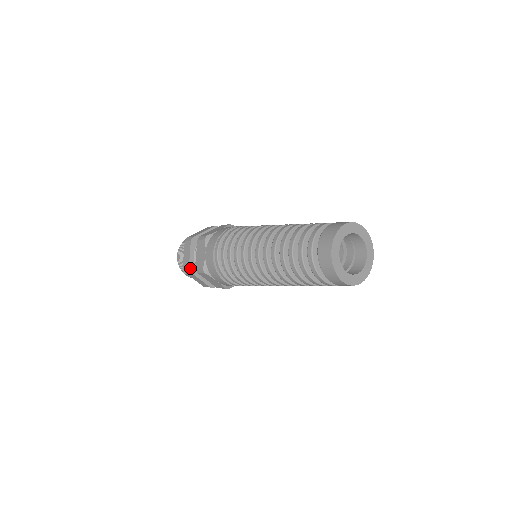
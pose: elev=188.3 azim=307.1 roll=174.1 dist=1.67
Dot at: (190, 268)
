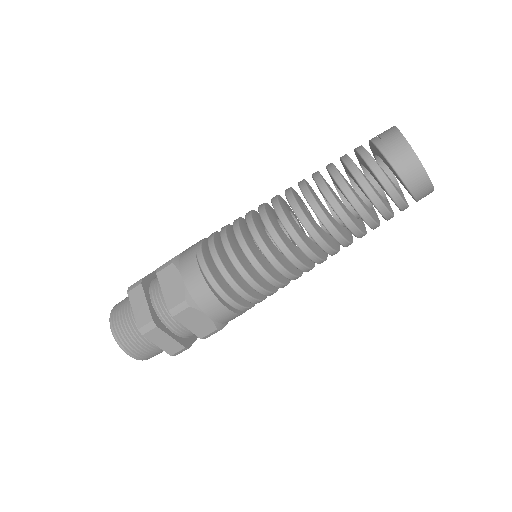
Dot at: (185, 346)
